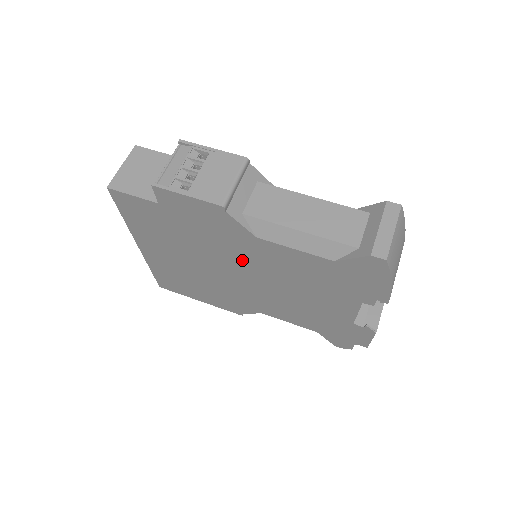
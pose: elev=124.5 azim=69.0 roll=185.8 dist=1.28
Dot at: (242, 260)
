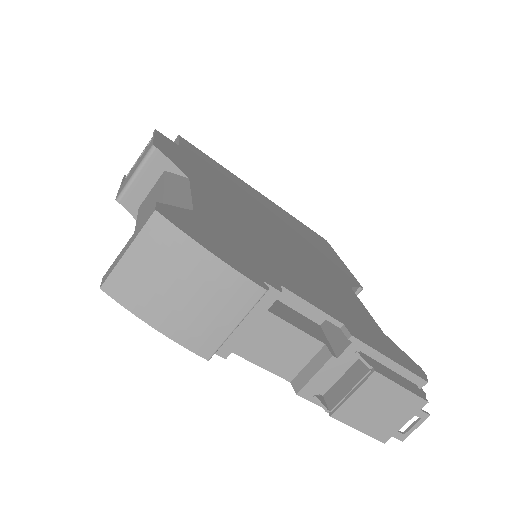
Dot at: occluded
